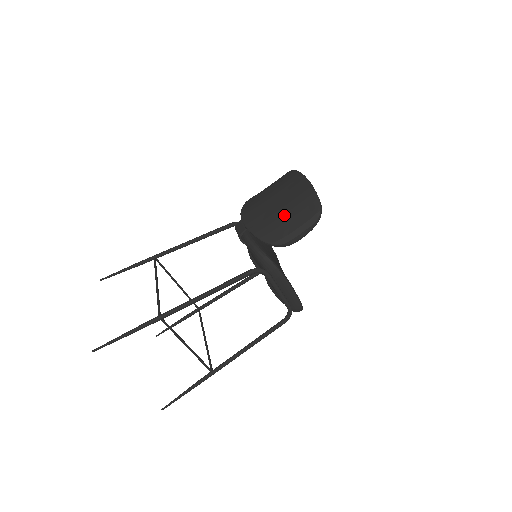
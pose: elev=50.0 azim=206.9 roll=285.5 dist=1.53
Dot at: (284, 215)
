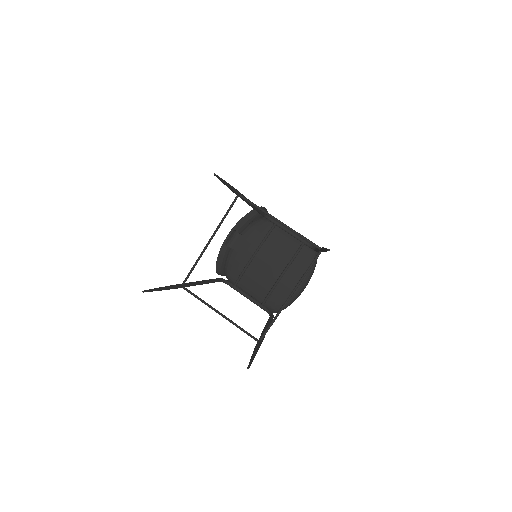
Dot at: occluded
